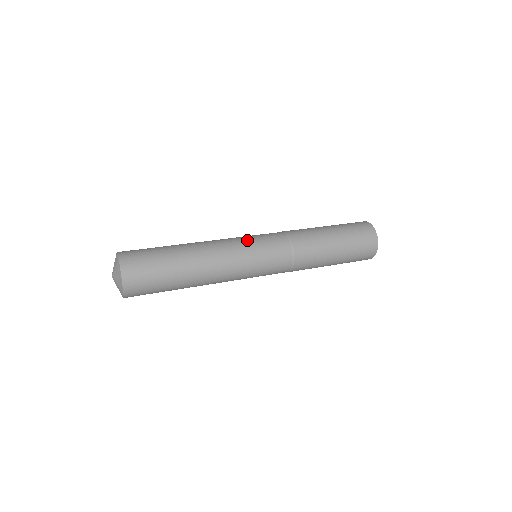
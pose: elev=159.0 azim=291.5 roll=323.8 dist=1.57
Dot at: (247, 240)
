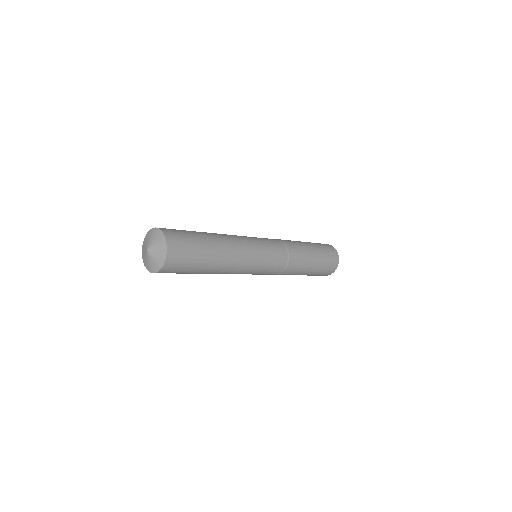
Dot at: occluded
